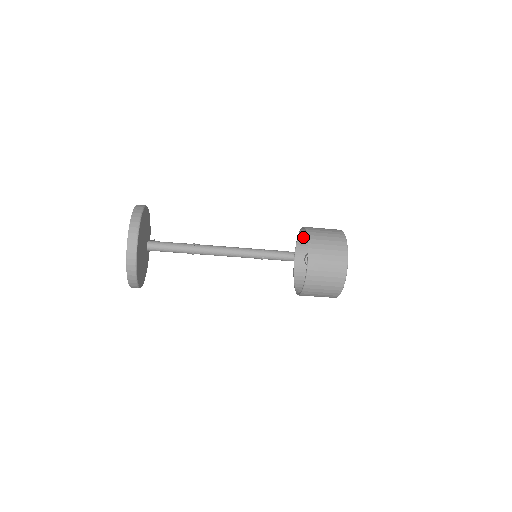
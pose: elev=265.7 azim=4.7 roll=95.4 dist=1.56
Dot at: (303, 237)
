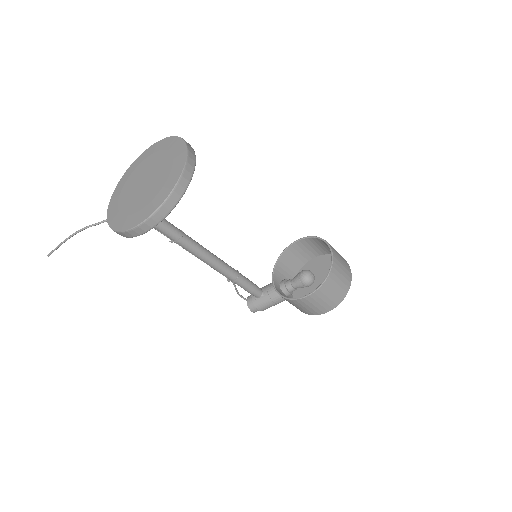
Dot at: (282, 261)
